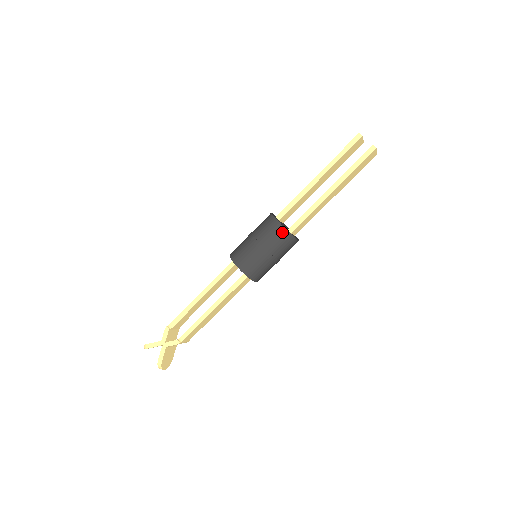
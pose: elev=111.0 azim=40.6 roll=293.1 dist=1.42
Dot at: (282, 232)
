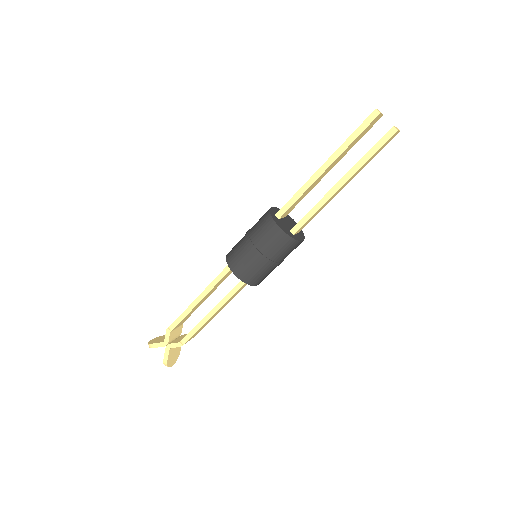
Dot at: (282, 237)
